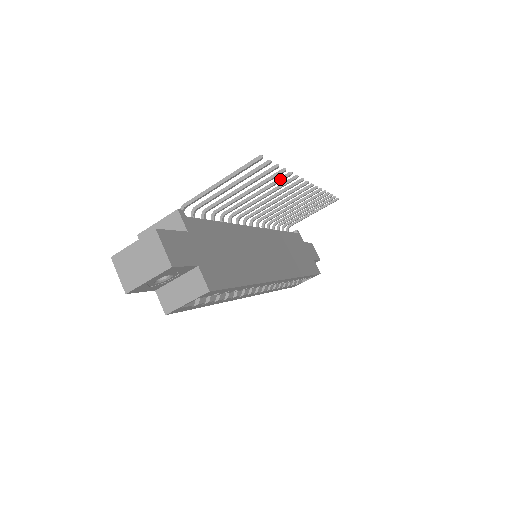
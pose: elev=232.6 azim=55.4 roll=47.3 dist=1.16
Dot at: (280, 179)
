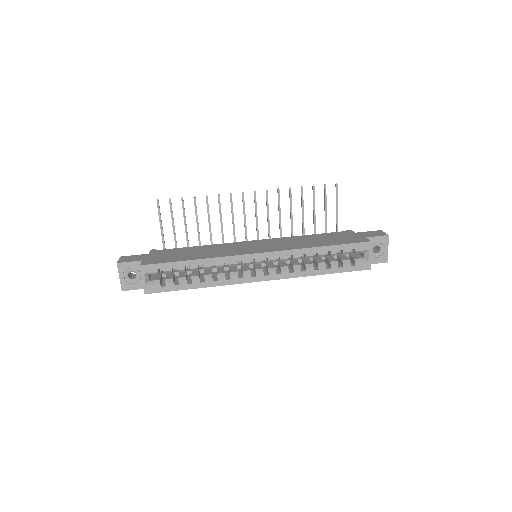
Dot at: (206, 203)
